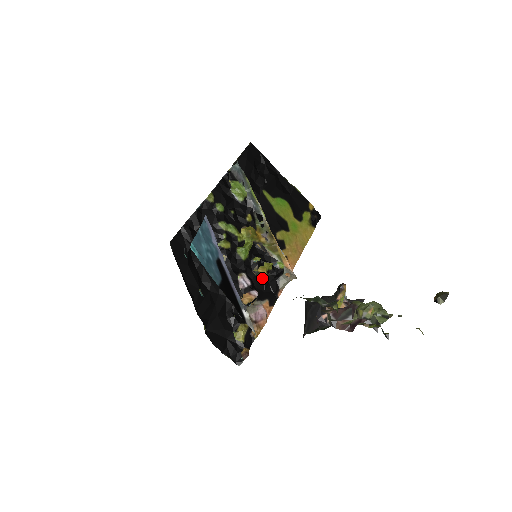
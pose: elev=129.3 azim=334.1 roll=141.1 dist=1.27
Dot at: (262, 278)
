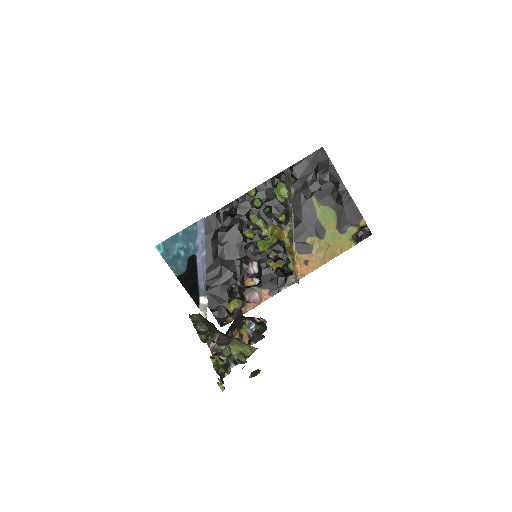
Dot at: (272, 271)
